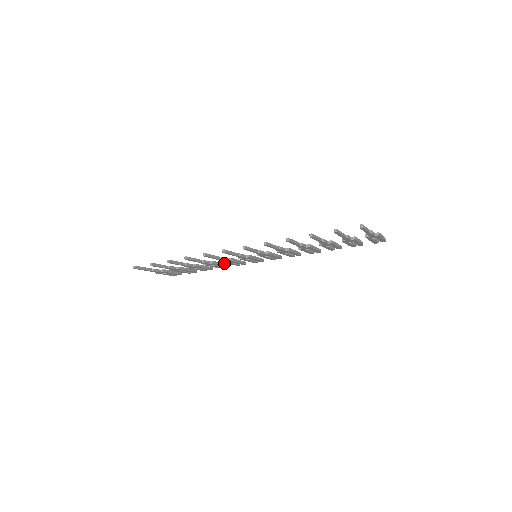
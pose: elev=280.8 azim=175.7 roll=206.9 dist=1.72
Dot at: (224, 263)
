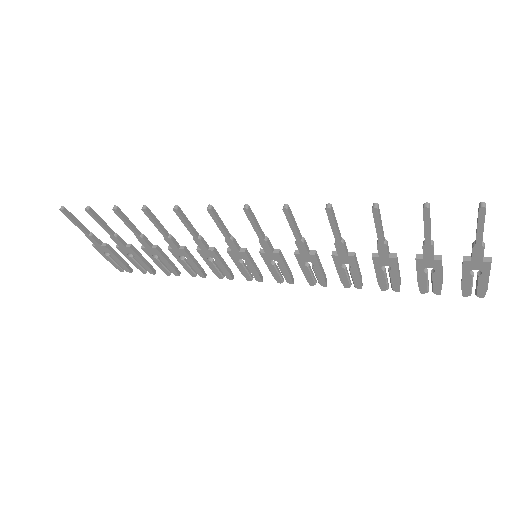
Dot at: occluded
